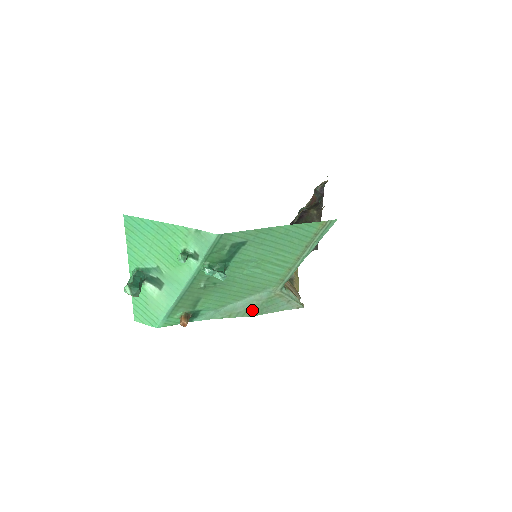
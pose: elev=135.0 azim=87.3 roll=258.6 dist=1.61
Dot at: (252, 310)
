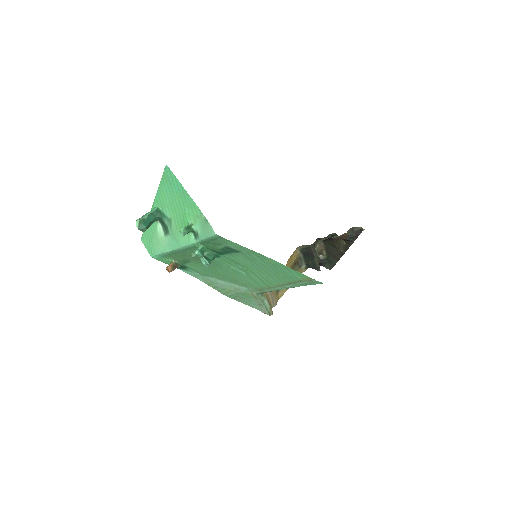
Dot at: (228, 292)
